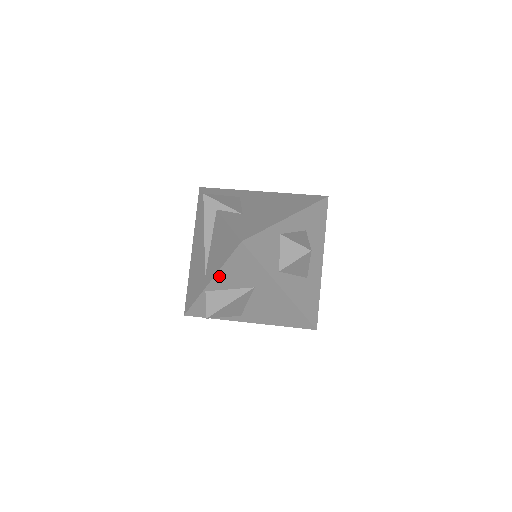
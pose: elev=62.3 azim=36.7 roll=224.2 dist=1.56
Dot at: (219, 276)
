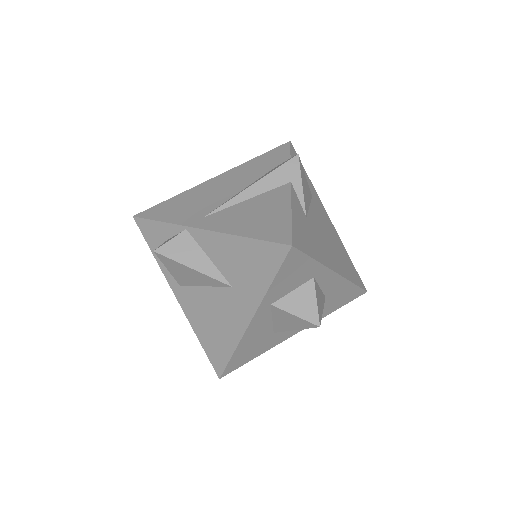
Dot at: (220, 237)
